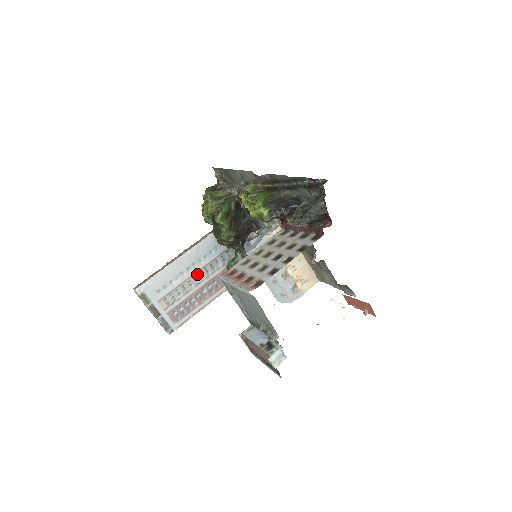
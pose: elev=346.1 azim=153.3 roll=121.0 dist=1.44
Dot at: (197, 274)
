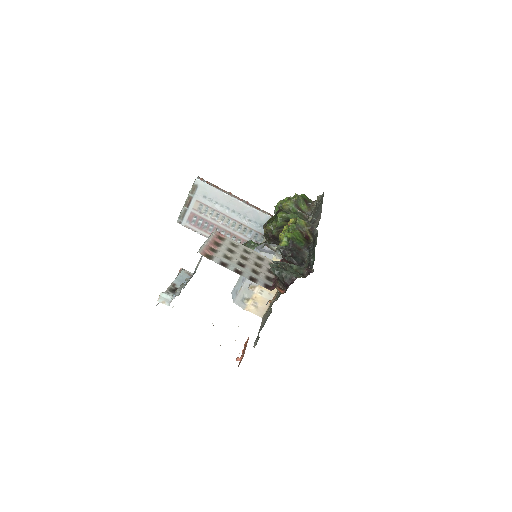
Dot at: (233, 221)
